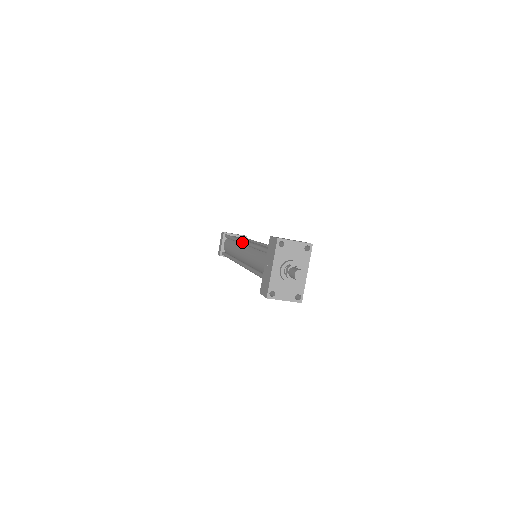
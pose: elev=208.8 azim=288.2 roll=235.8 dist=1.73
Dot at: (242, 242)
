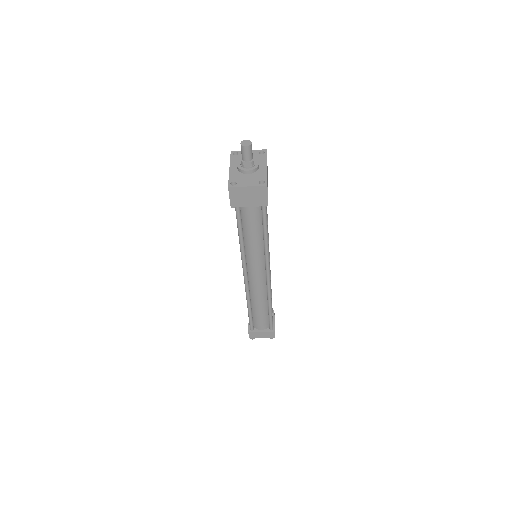
Dot at: occluded
